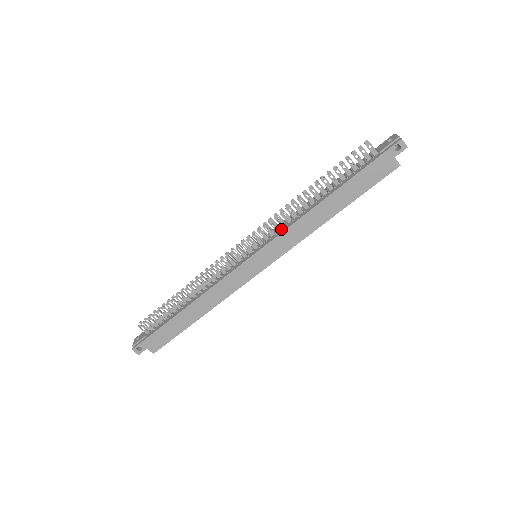
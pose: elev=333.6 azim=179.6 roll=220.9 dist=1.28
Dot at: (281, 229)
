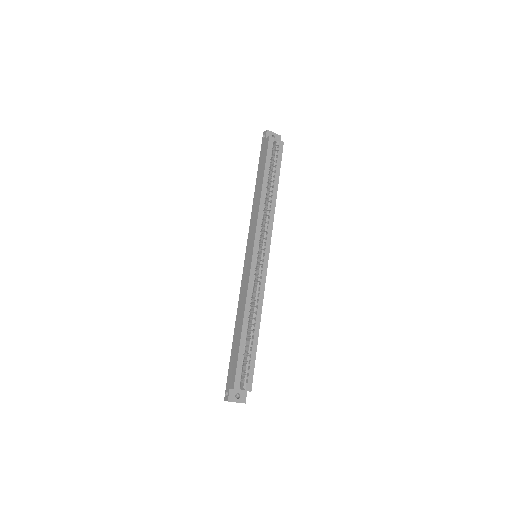
Dot at: occluded
